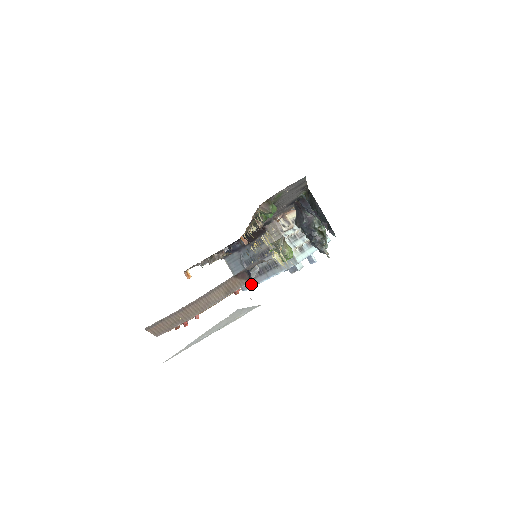
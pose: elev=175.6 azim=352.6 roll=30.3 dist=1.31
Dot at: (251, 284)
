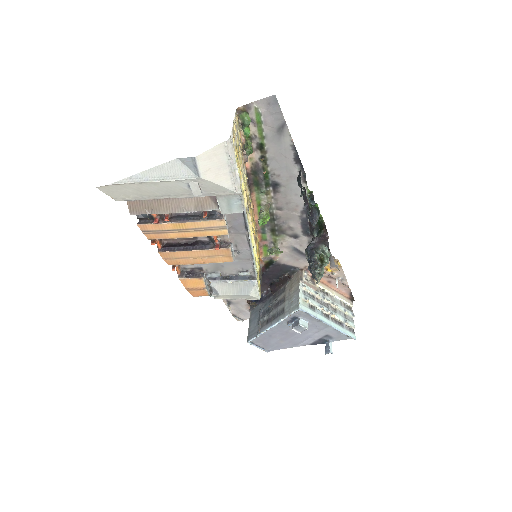
Dot at: (256, 333)
